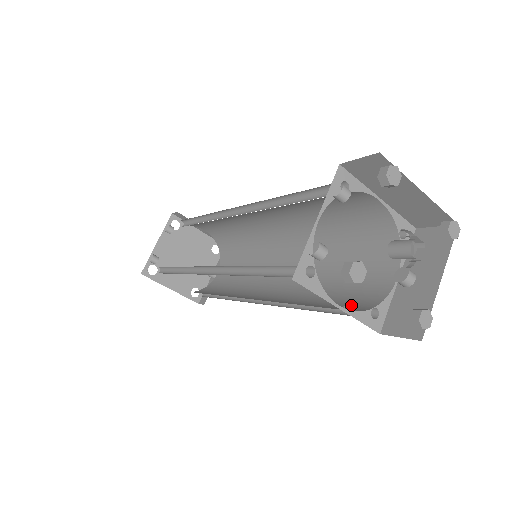
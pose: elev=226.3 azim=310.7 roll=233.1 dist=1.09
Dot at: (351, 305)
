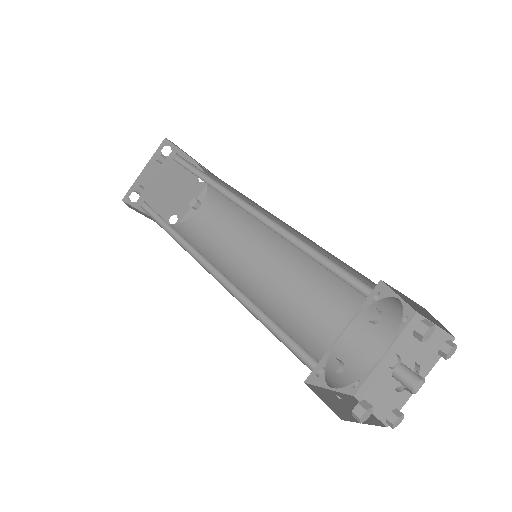
Dot at: (337, 363)
